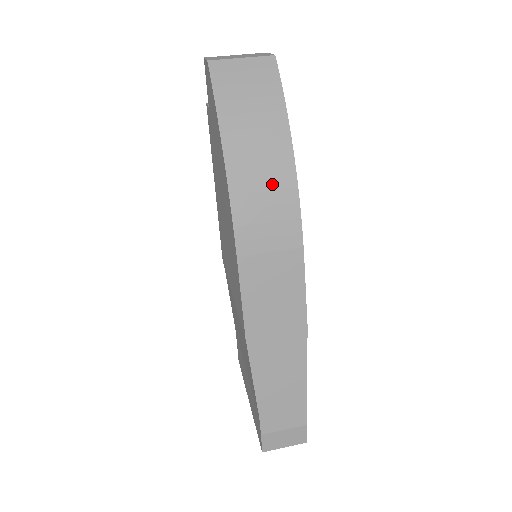
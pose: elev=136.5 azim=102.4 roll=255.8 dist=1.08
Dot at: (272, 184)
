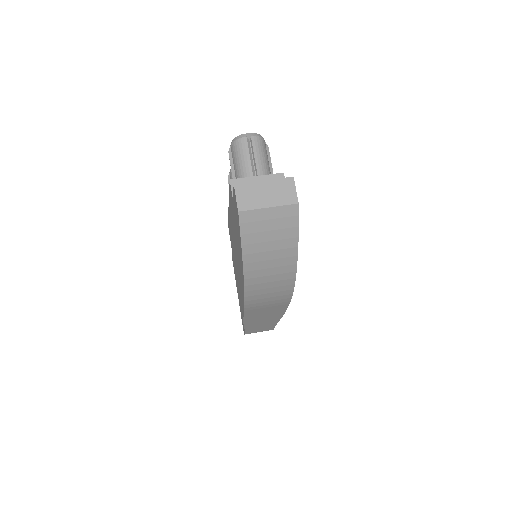
Dot at: (276, 285)
